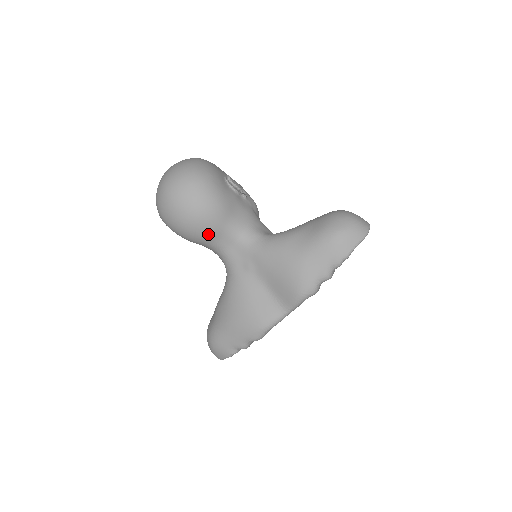
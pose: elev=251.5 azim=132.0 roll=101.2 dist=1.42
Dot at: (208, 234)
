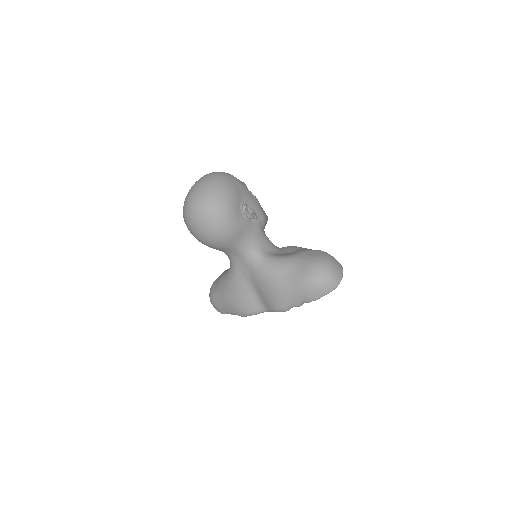
Dot at: (219, 248)
